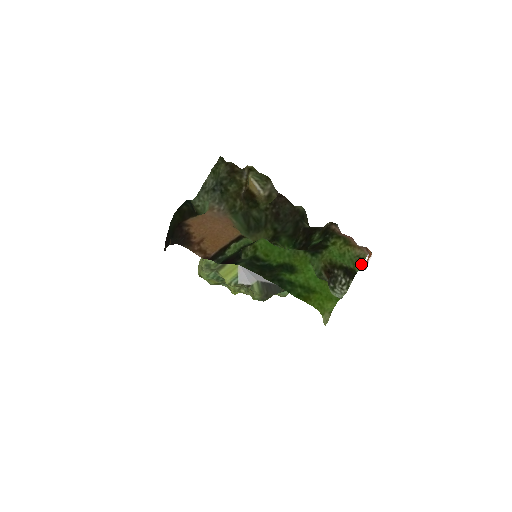
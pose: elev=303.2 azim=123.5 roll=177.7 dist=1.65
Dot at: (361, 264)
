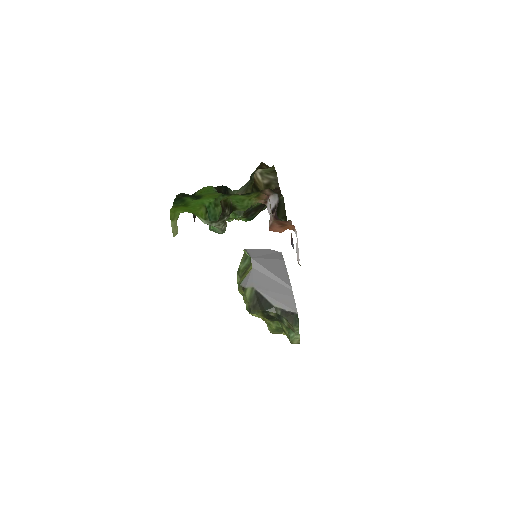
Dot at: occluded
